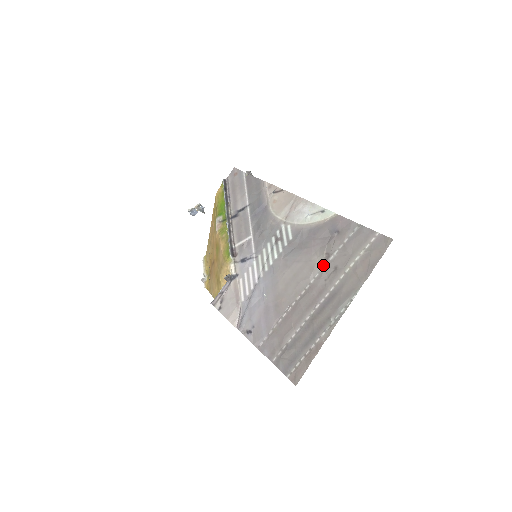
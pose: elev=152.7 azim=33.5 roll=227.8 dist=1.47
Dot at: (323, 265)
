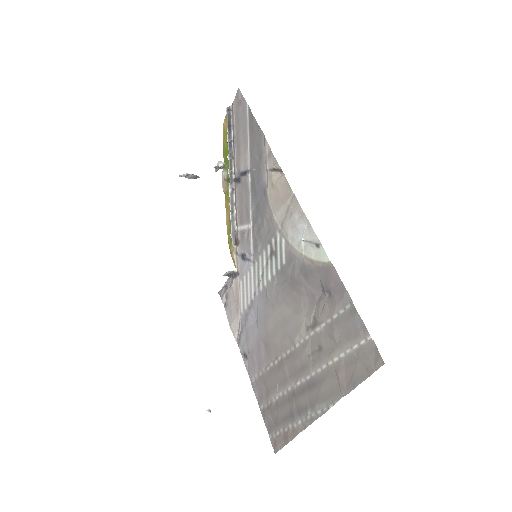
Dot at: (309, 333)
